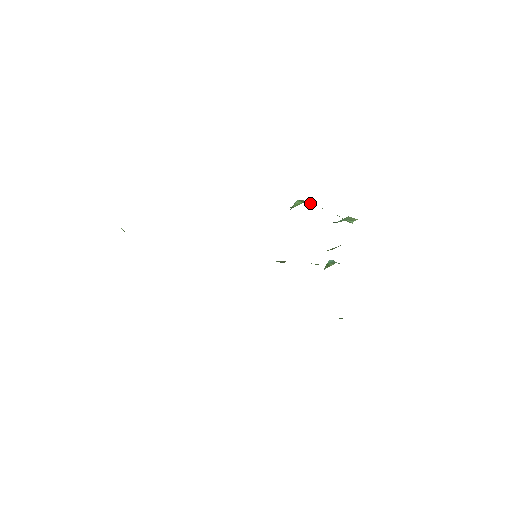
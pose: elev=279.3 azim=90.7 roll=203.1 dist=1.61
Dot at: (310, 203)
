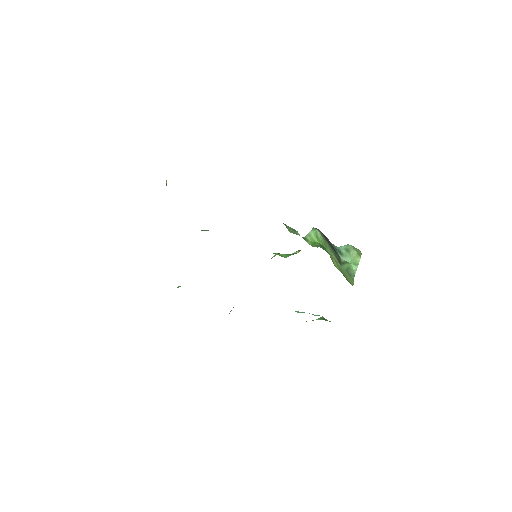
Dot at: (324, 244)
